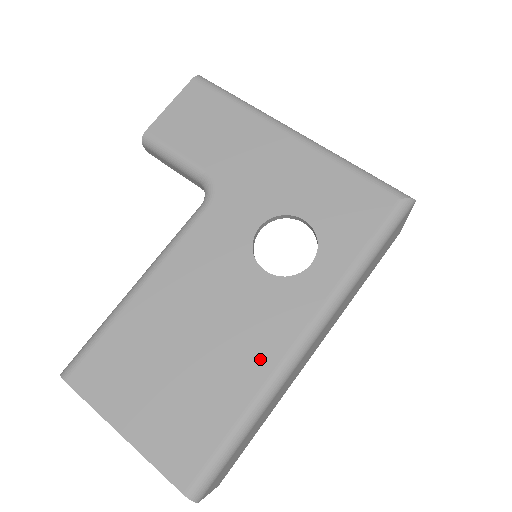
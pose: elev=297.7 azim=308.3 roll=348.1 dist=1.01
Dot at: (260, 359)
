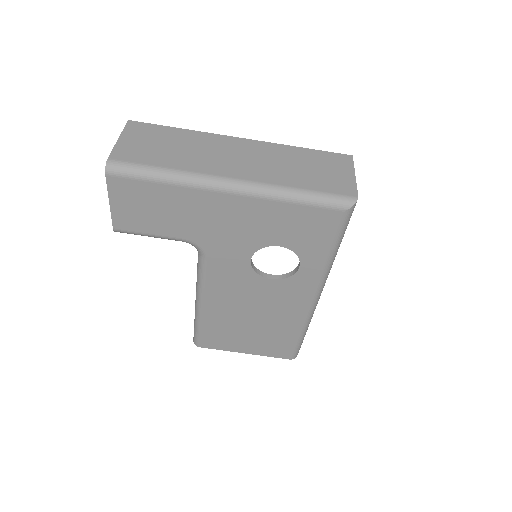
Dot at: (295, 314)
